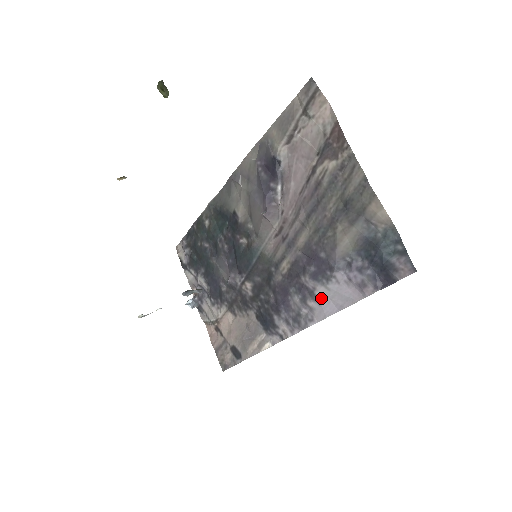
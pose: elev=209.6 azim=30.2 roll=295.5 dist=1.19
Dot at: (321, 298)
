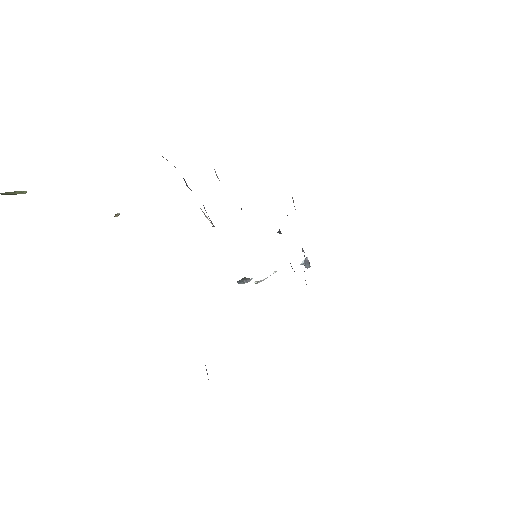
Dot at: occluded
